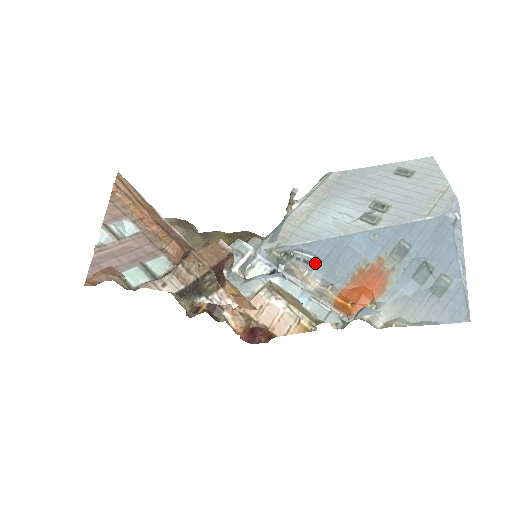
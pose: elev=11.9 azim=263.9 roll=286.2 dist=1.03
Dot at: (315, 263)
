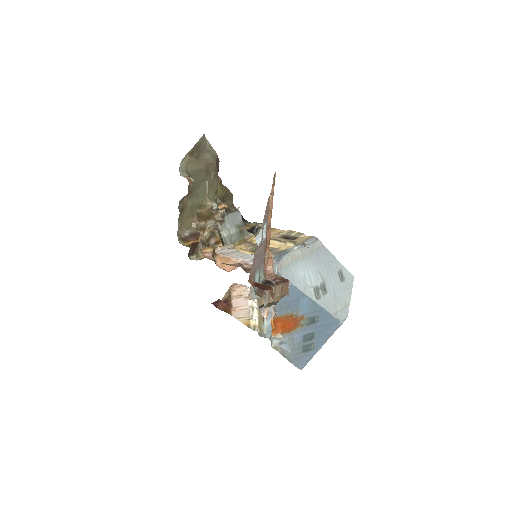
Dot at: occluded
